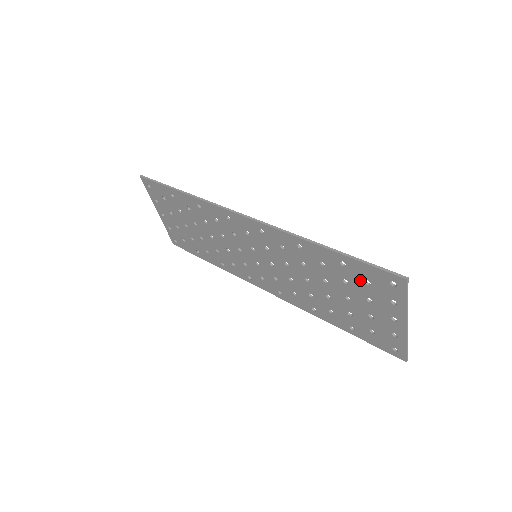
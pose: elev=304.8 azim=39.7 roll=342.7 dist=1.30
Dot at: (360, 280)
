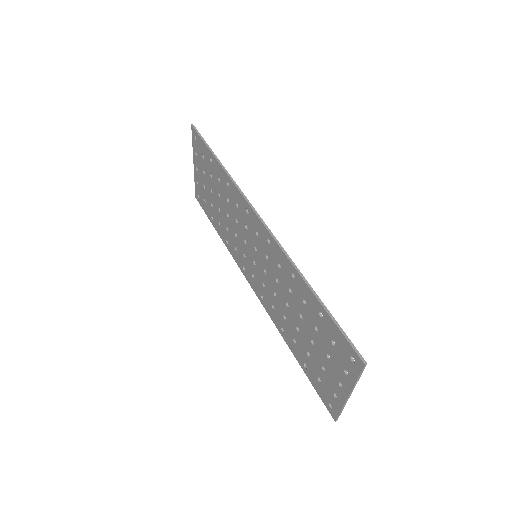
Dot at: (328, 337)
